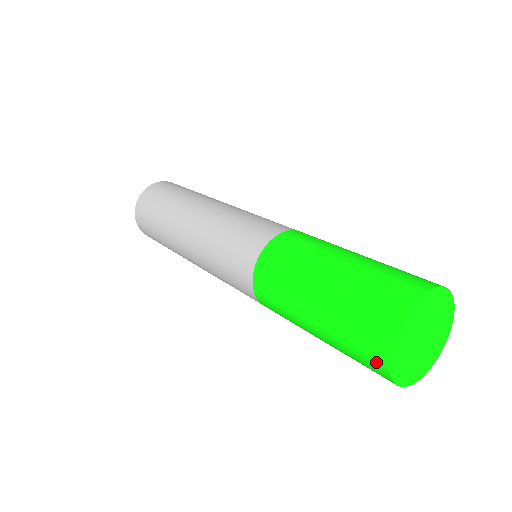
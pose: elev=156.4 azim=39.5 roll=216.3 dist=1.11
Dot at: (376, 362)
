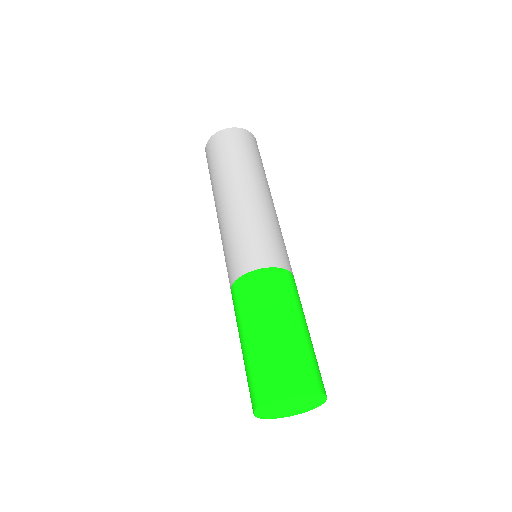
Dot at: (259, 394)
